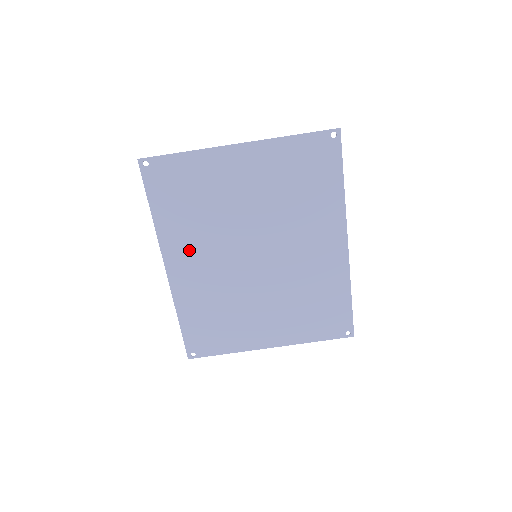
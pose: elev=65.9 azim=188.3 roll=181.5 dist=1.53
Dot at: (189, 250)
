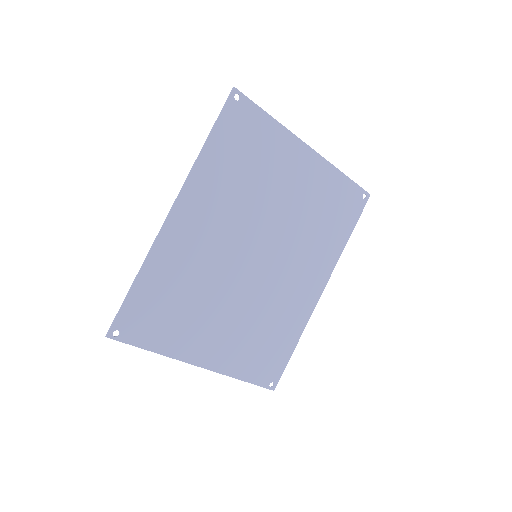
Dot at: (208, 207)
